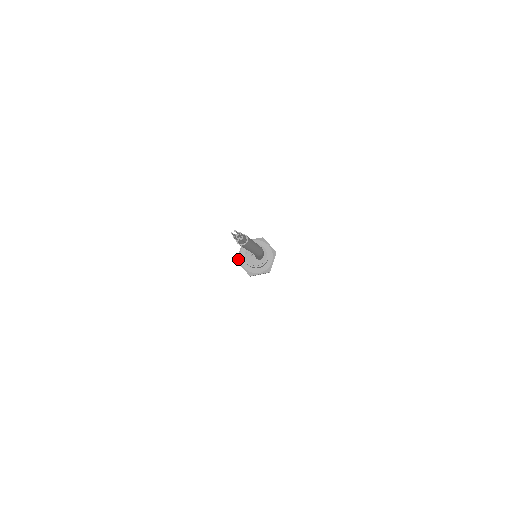
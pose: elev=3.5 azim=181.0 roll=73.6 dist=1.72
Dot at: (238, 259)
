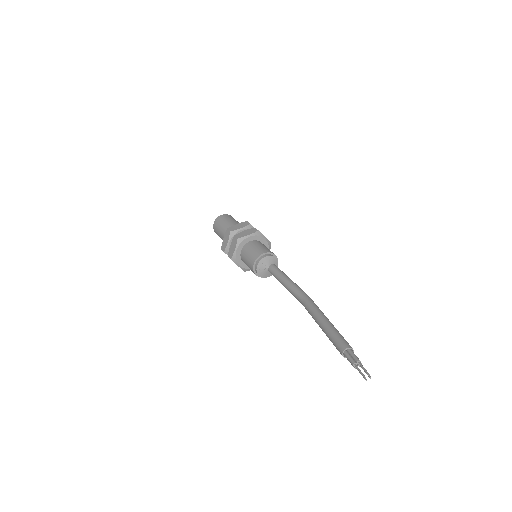
Dot at: (233, 258)
